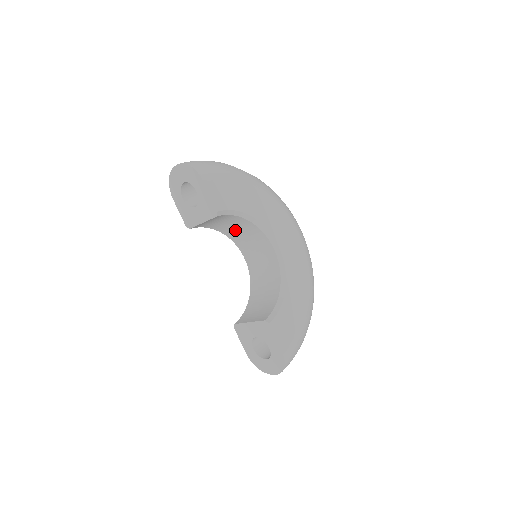
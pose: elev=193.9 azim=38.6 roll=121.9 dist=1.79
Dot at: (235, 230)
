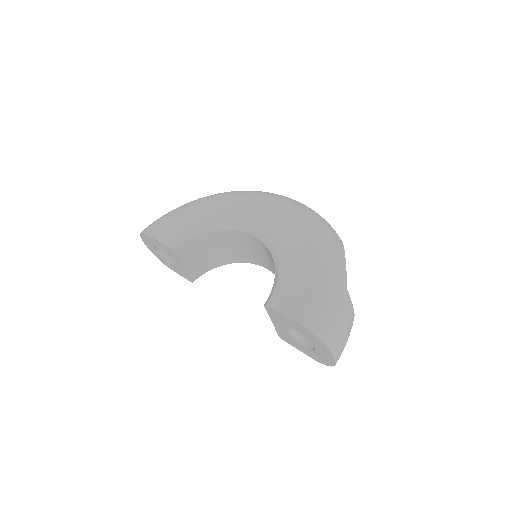
Dot at: (226, 251)
